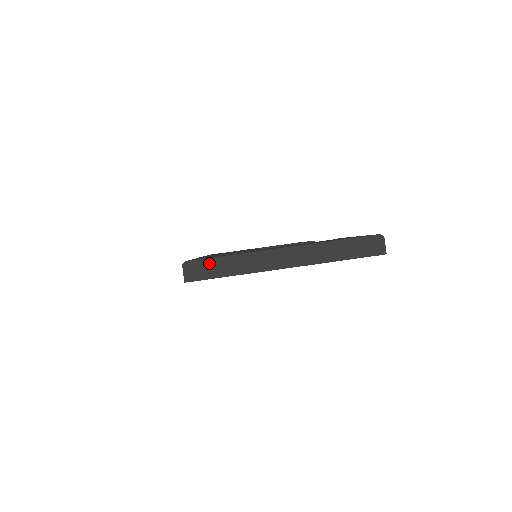
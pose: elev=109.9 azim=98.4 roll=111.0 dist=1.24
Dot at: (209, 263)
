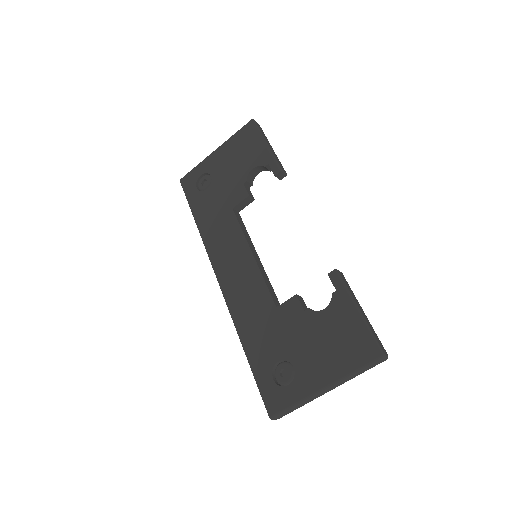
Dot at: (285, 413)
